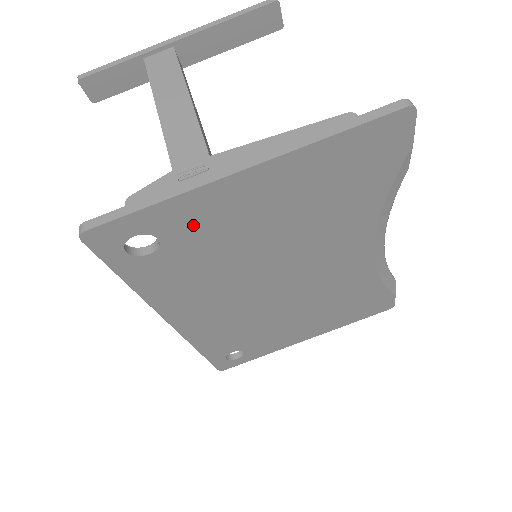
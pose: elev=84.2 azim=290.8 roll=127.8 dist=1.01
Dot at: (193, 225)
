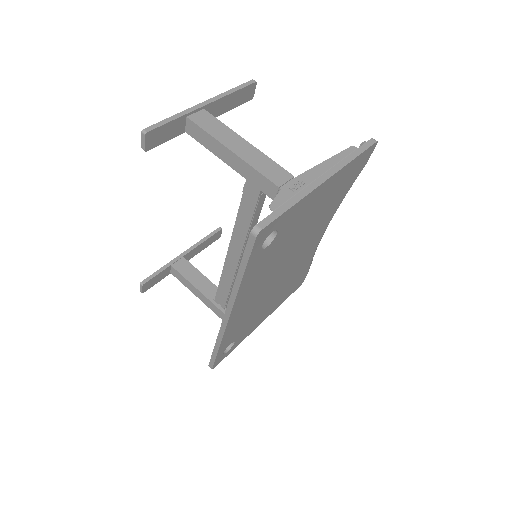
Dot at: (292, 221)
